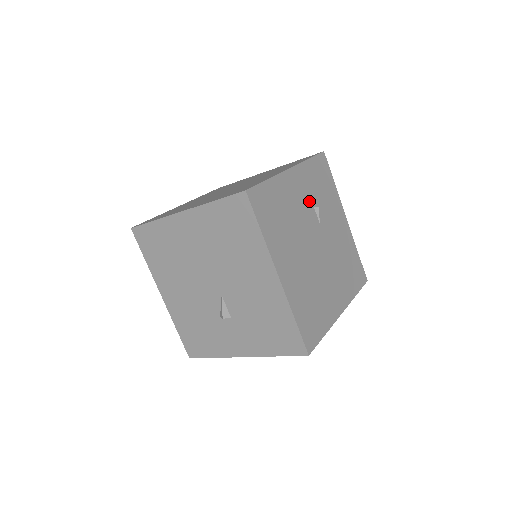
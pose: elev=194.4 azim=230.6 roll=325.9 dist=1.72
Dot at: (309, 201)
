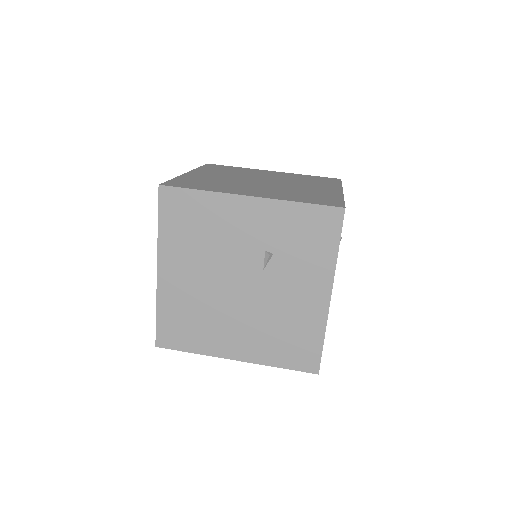
Dot at: (261, 241)
